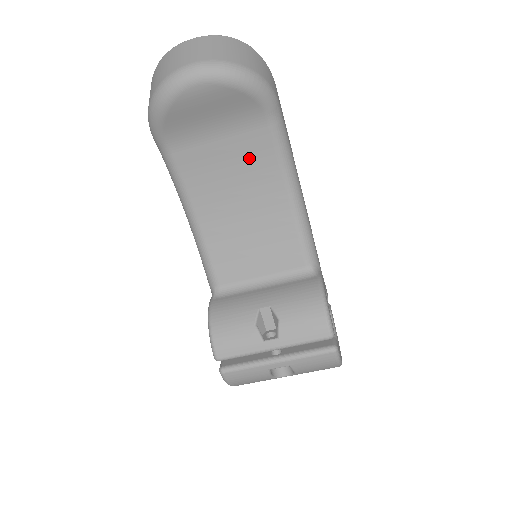
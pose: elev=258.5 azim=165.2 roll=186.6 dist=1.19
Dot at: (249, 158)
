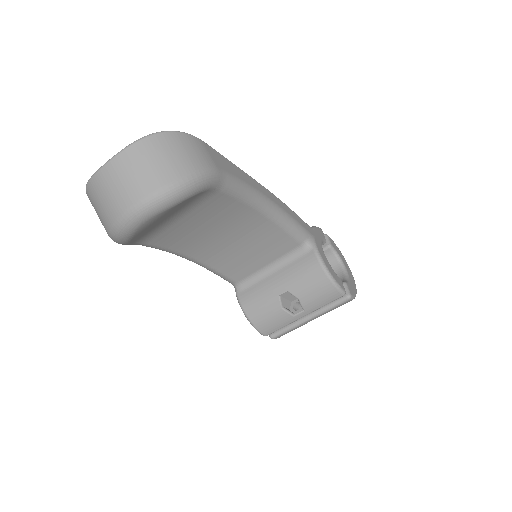
Dot at: (215, 213)
